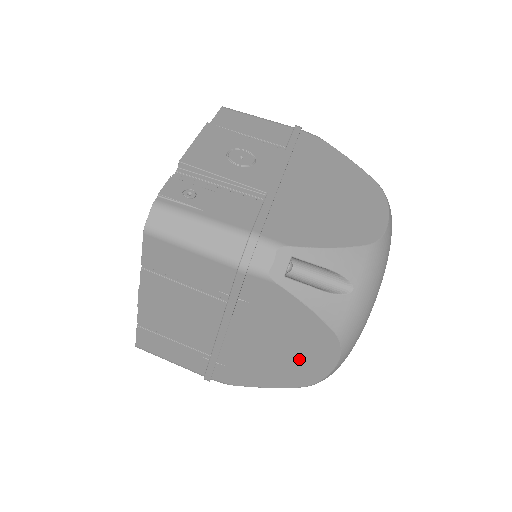
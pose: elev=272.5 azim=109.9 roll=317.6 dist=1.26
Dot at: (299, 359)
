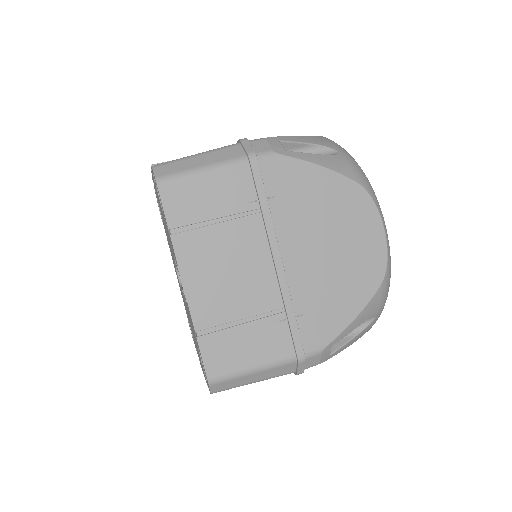
Dot at: (354, 242)
